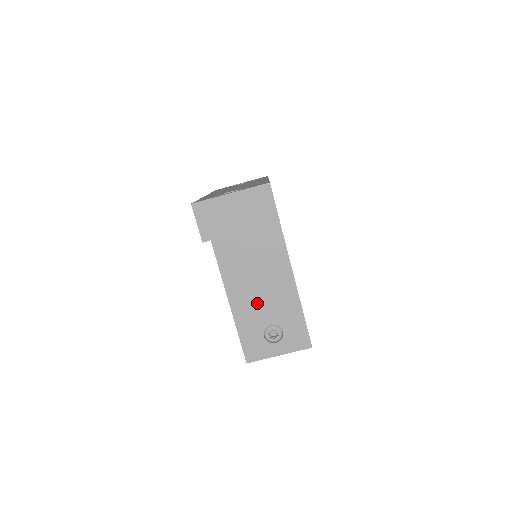
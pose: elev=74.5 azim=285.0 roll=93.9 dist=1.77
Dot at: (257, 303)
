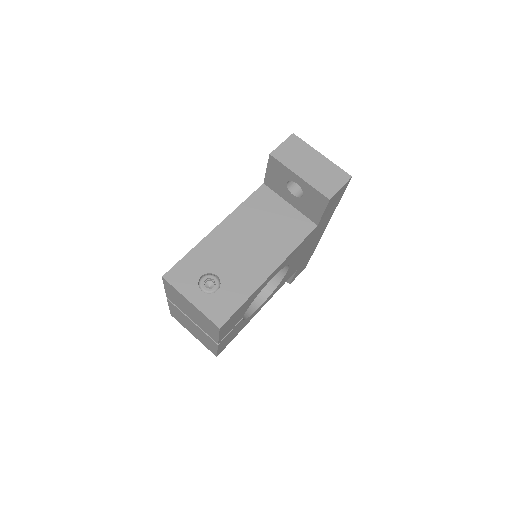
Dot at: (230, 252)
